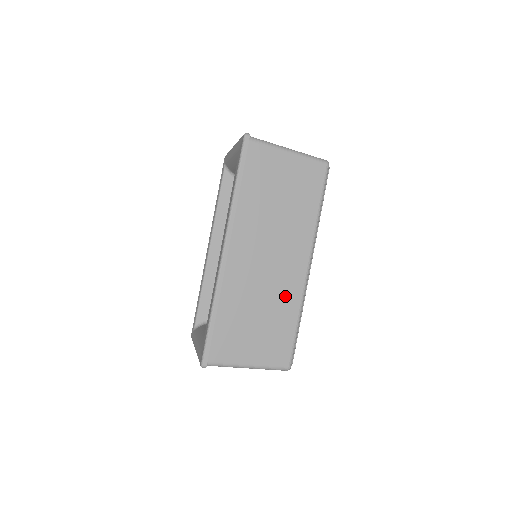
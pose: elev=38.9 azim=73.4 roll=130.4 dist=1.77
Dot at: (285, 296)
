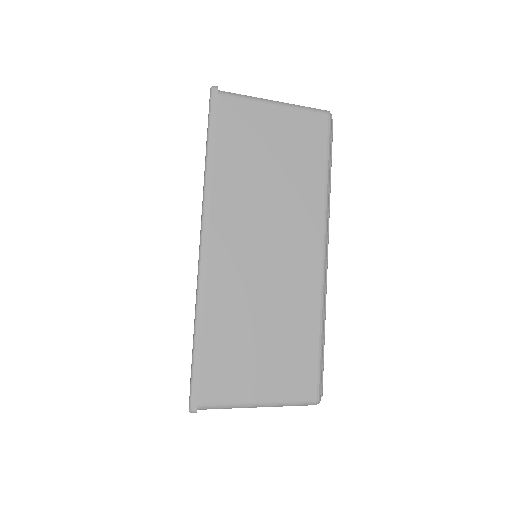
Dot at: (297, 298)
